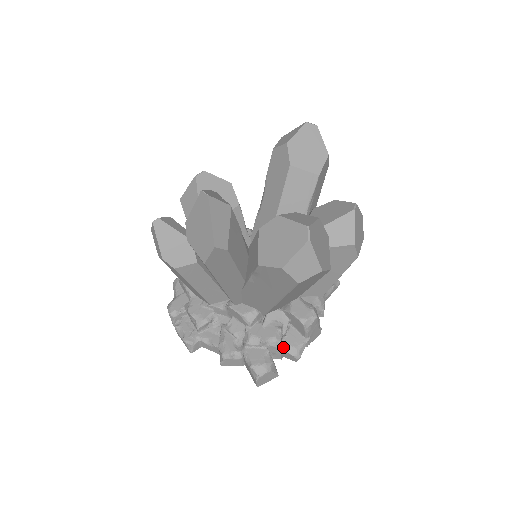
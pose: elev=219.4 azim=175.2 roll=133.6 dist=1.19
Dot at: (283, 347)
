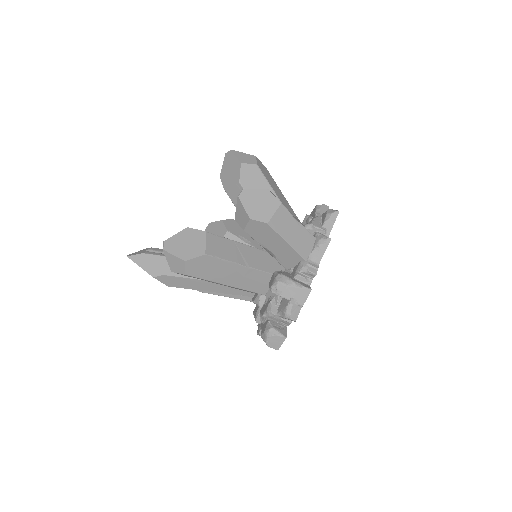
Dot at: (278, 314)
